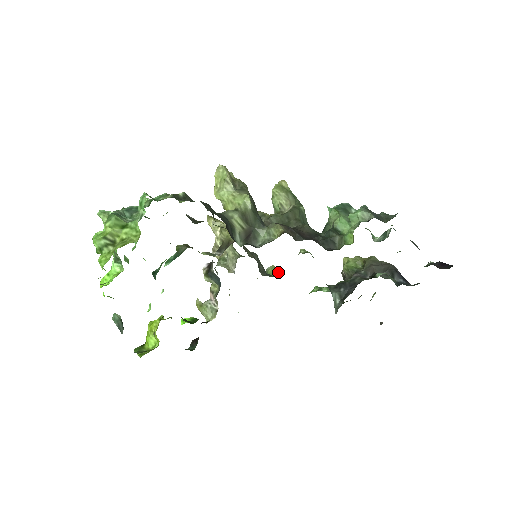
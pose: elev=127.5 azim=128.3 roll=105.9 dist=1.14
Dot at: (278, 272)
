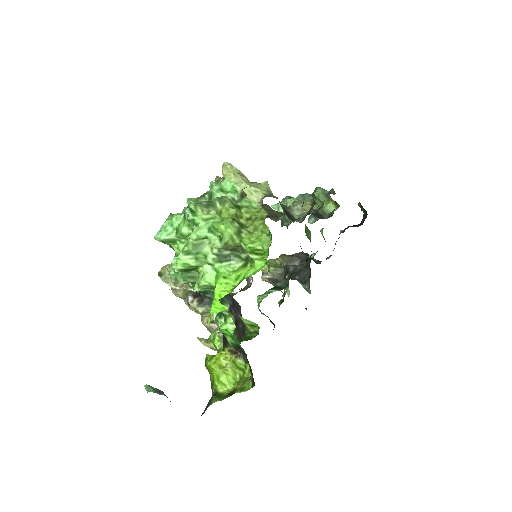
Dot at: (229, 293)
